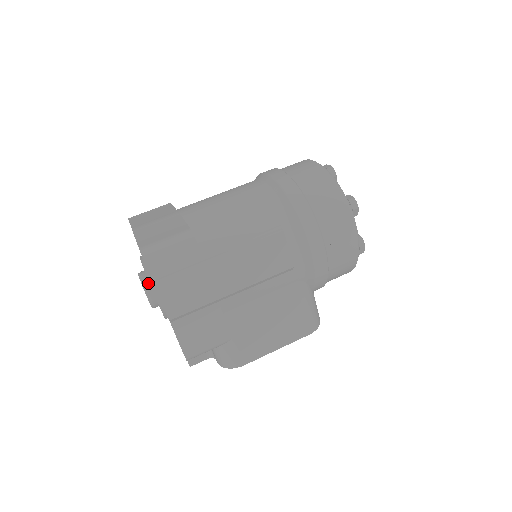
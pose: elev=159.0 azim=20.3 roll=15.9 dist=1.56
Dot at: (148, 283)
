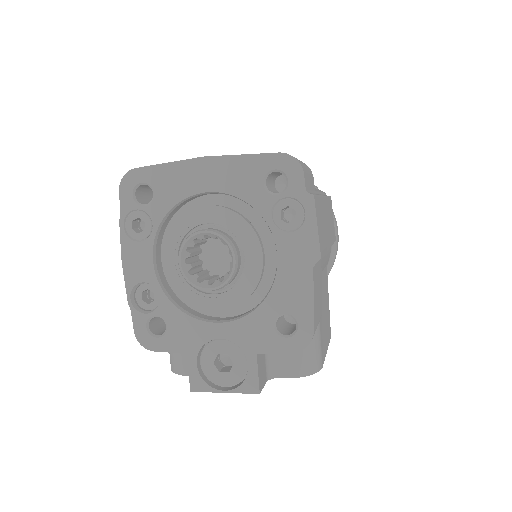
Dot at: (230, 237)
